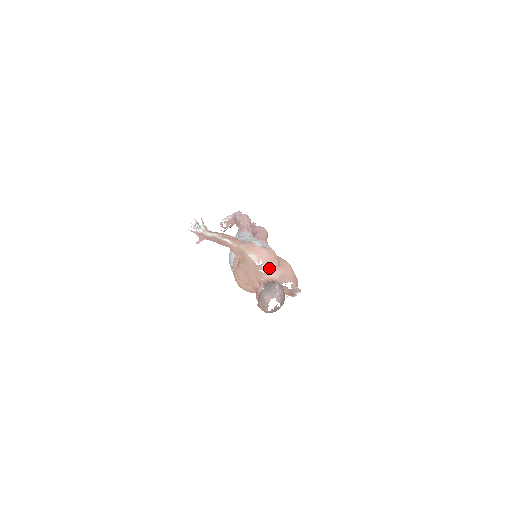
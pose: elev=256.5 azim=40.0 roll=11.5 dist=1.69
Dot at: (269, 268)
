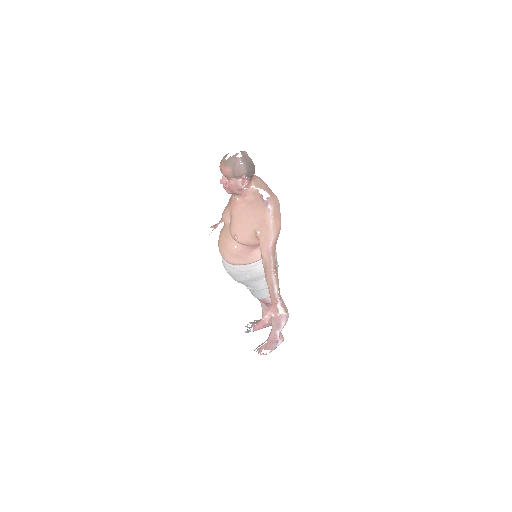
Dot at: (254, 176)
